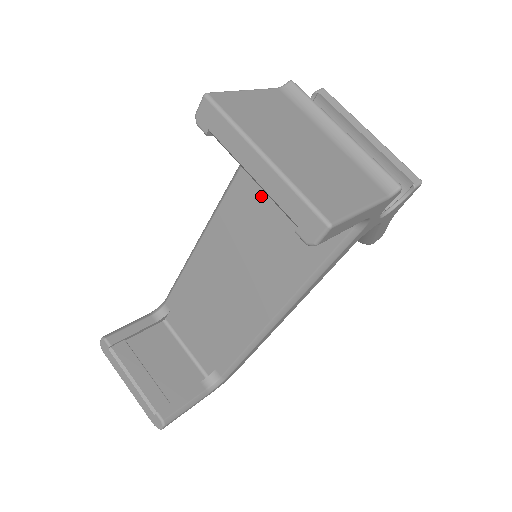
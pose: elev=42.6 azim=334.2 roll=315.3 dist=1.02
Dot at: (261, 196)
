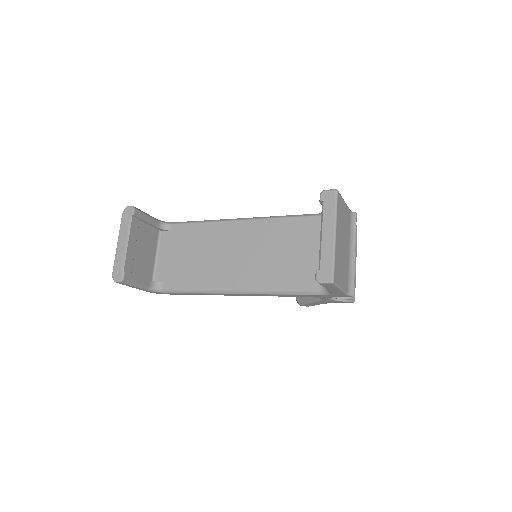
Dot at: (293, 237)
